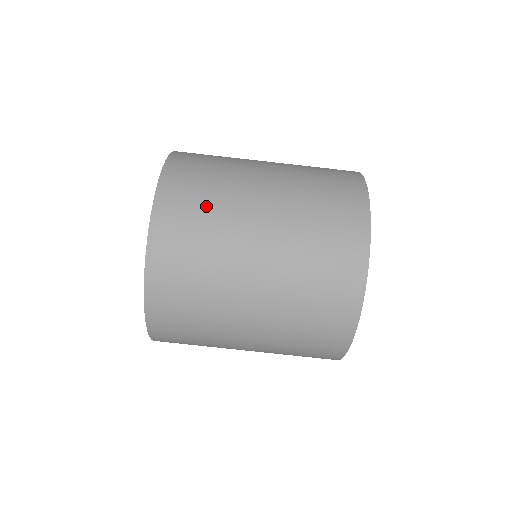
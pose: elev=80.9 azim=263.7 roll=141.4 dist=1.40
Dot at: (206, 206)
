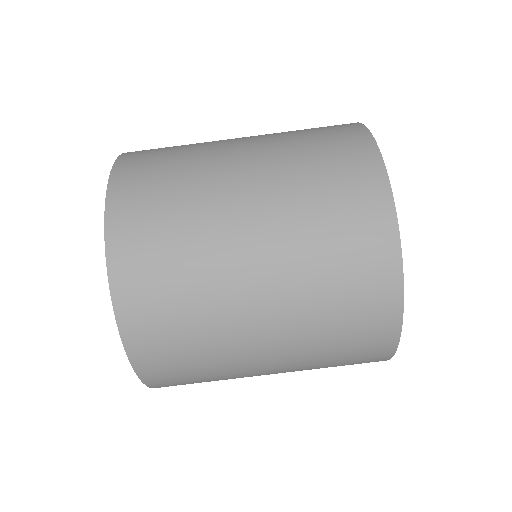
Dot at: (173, 220)
